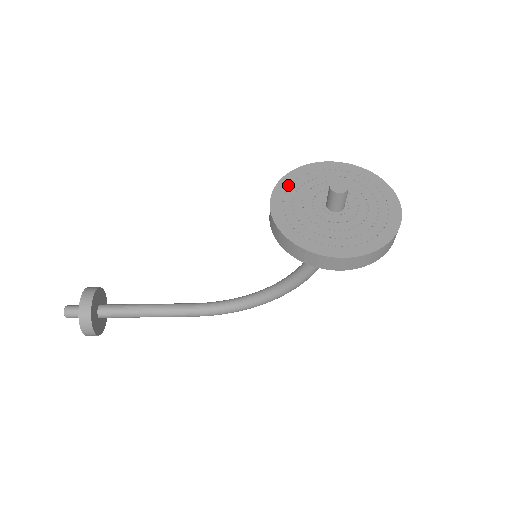
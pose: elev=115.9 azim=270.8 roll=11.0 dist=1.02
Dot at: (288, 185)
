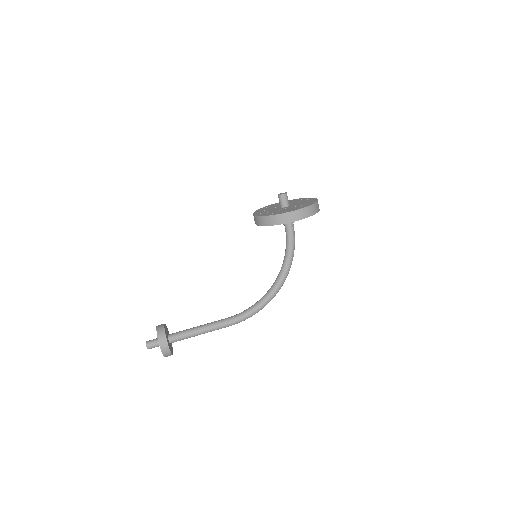
Dot at: (260, 210)
